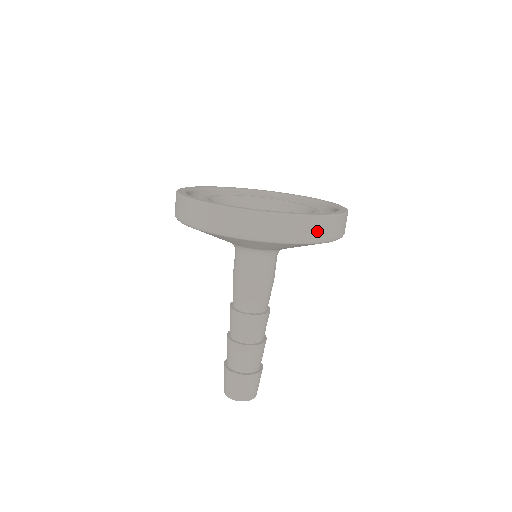
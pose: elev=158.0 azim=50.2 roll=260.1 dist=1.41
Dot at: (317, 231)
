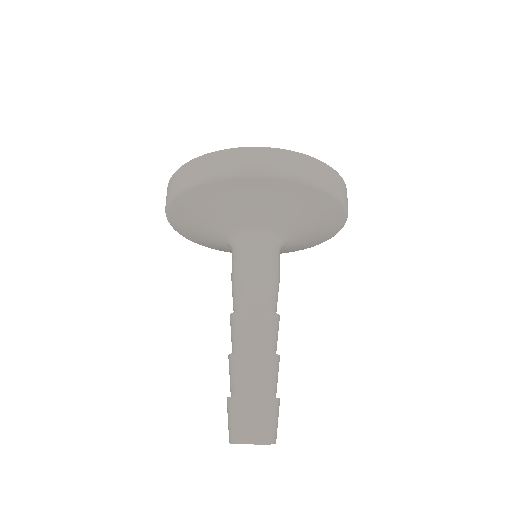
Dot at: (341, 189)
